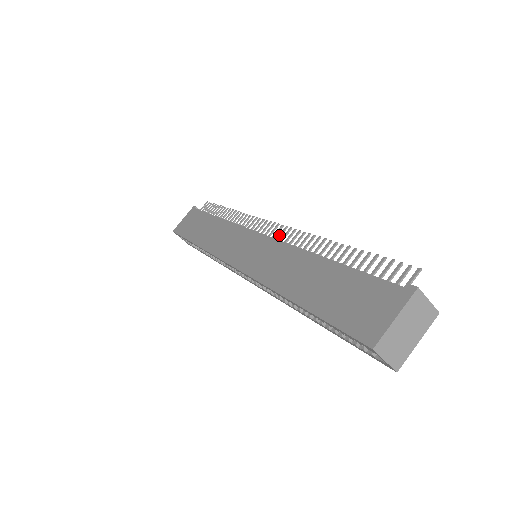
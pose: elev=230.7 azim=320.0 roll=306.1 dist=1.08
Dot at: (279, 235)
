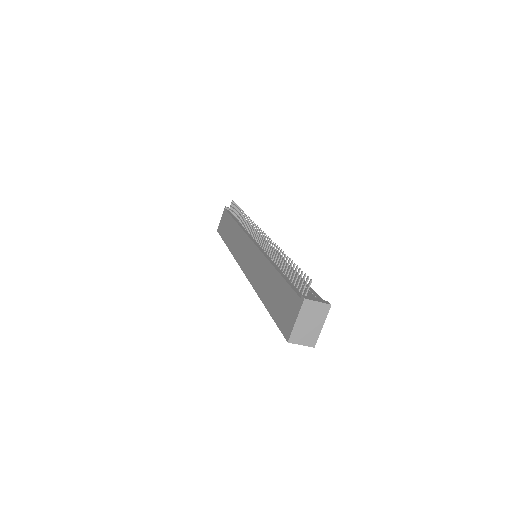
Dot at: (261, 242)
